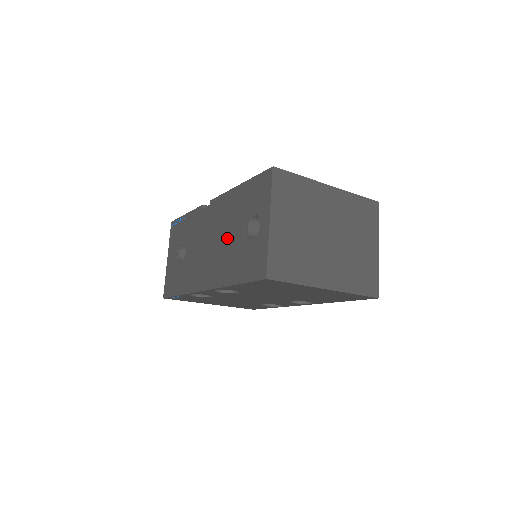
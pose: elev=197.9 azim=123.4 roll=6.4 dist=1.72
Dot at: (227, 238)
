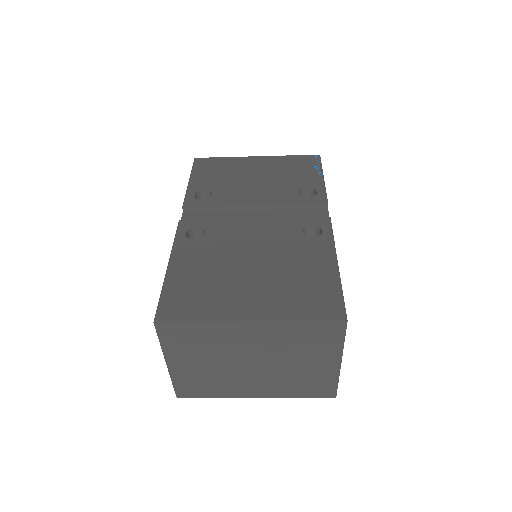
Dot at: occluded
